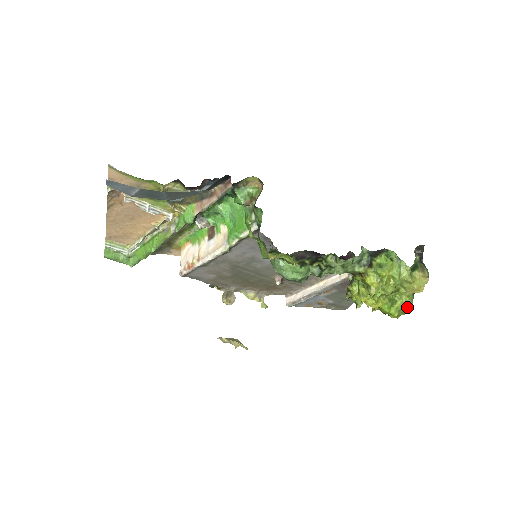
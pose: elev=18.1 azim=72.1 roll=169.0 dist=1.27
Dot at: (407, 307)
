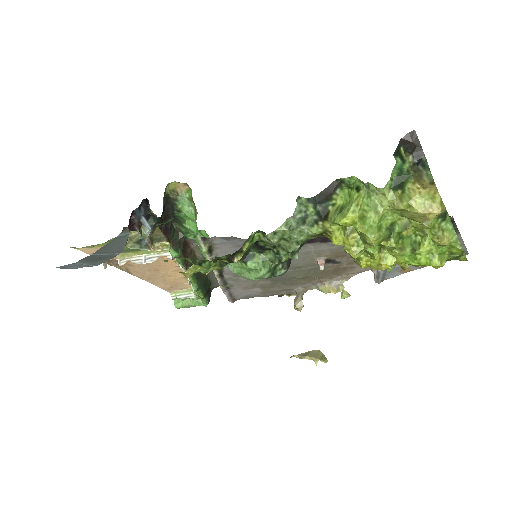
Dot at: (442, 245)
